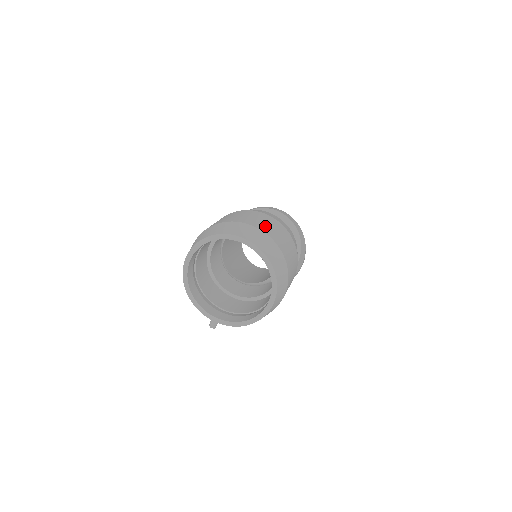
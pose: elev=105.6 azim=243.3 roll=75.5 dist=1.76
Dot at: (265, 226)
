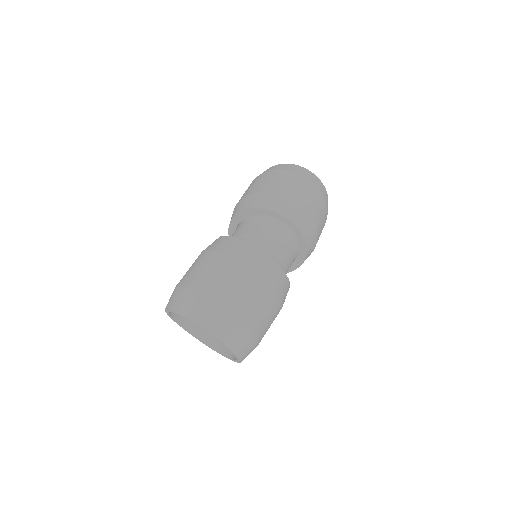
Dot at: (244, 307)
